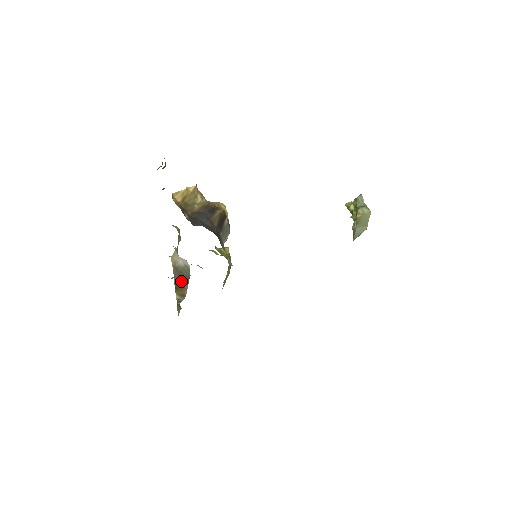
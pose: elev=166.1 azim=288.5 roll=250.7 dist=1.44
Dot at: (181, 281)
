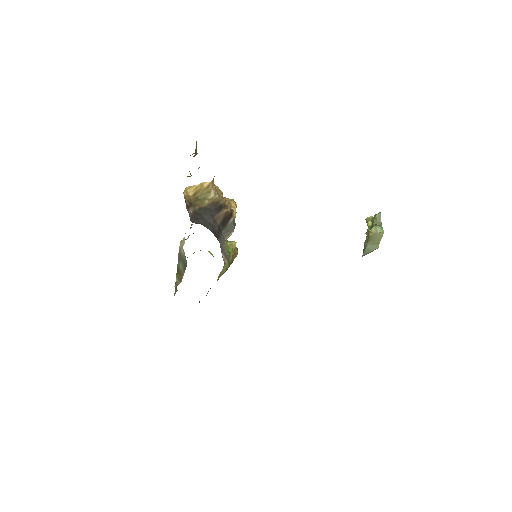
Dot at: (181, 266)
